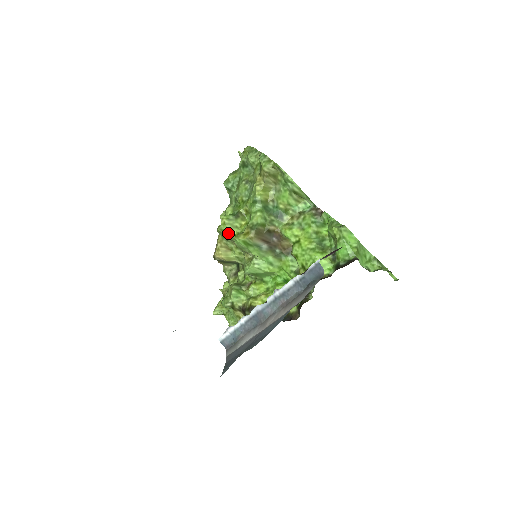
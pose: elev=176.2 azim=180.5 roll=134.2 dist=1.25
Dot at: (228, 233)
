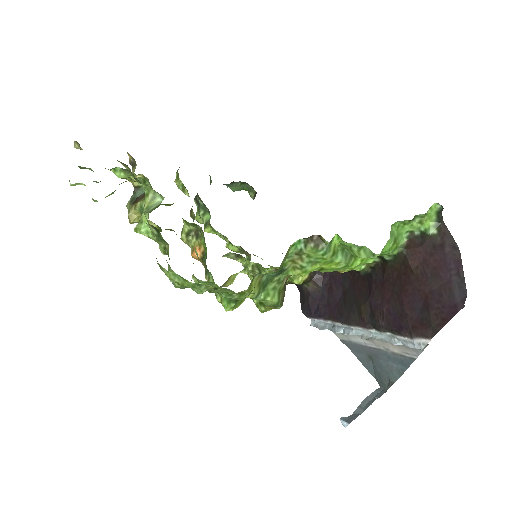
Dot at: occluded
